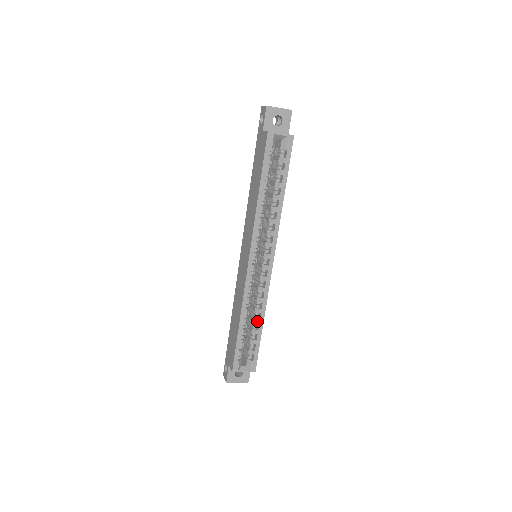
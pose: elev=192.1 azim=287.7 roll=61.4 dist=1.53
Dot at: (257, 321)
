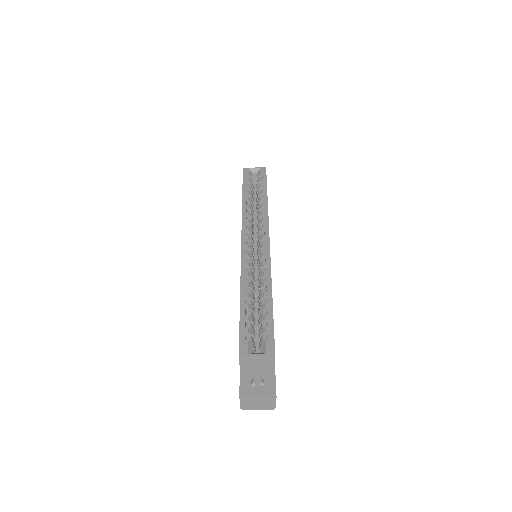
Dot at: (263, 294)
